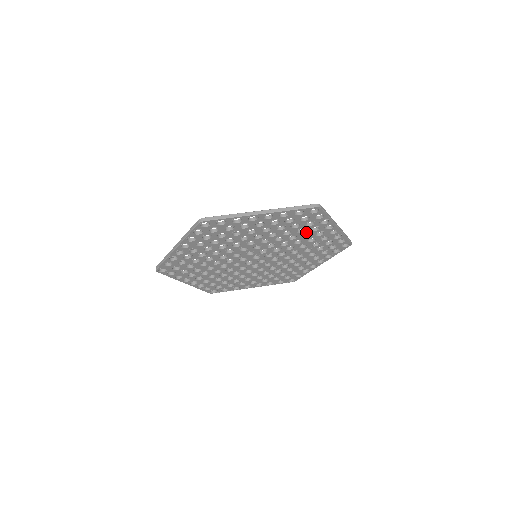
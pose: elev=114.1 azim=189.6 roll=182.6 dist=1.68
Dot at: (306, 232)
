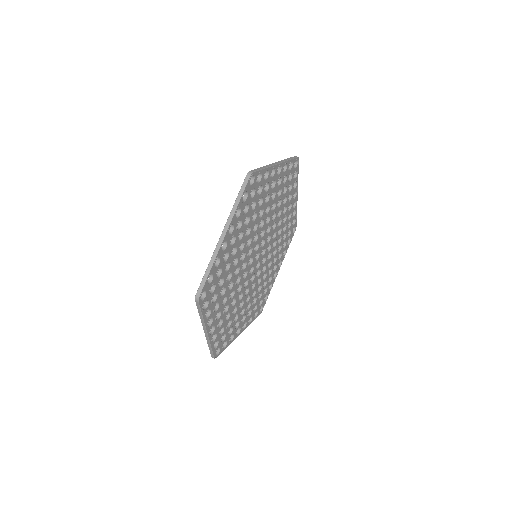
Dot at: (285, 204)
